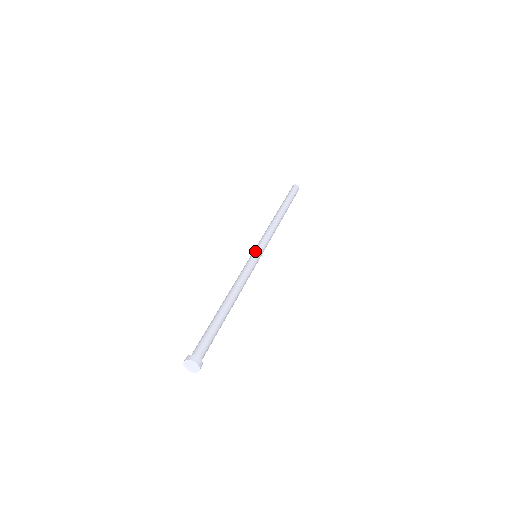
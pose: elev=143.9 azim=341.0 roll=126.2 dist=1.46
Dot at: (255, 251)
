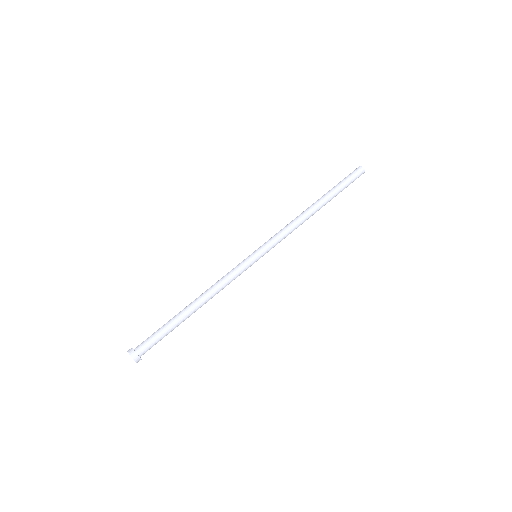
Dot at: (257, 253)
